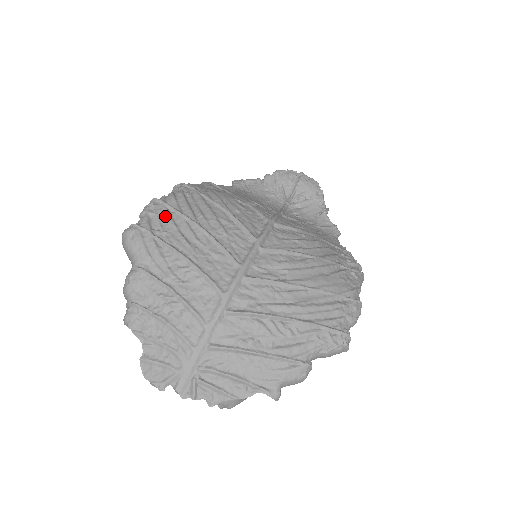
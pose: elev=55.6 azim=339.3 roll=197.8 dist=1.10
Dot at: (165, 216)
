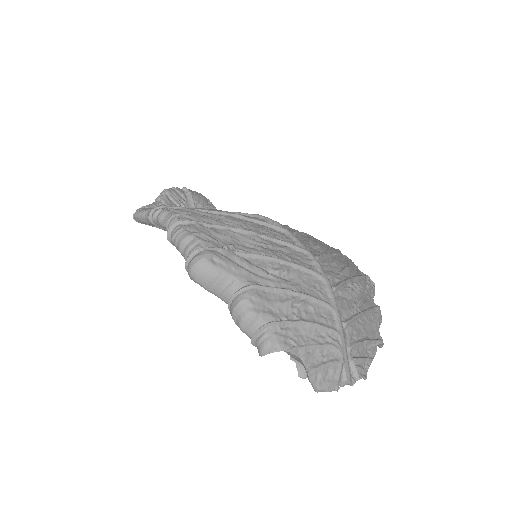
Dot at: (212, 232)
